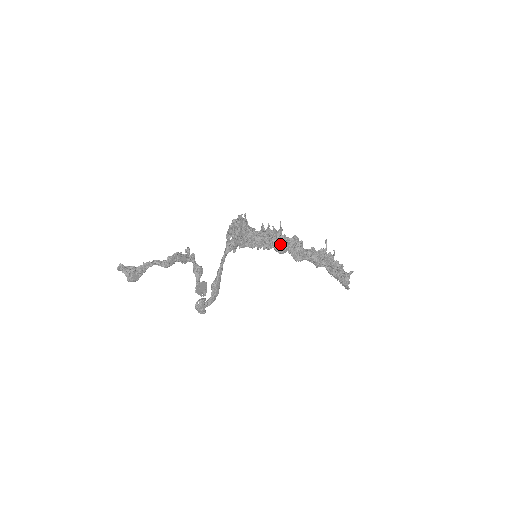
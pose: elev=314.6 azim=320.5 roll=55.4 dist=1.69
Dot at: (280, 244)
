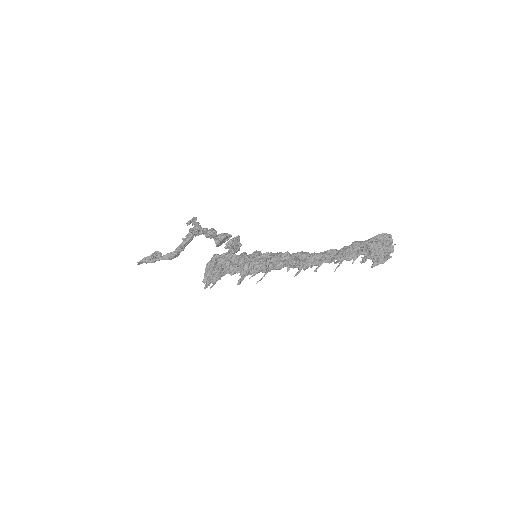
Dot at: occluded
